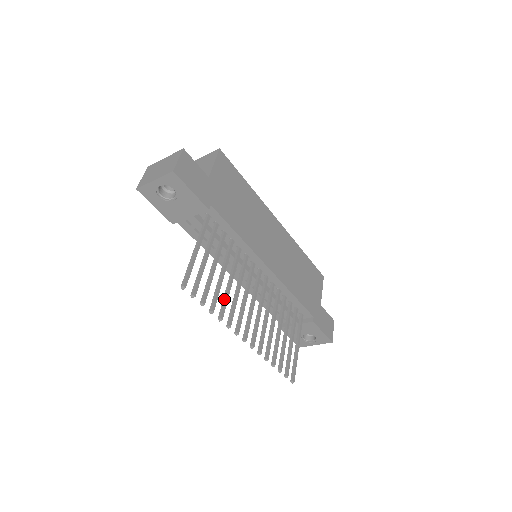
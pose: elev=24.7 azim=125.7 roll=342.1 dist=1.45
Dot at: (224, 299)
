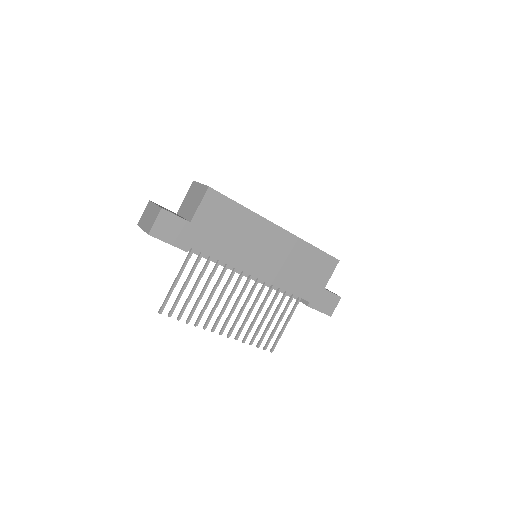
Dot at: (202, 310)
